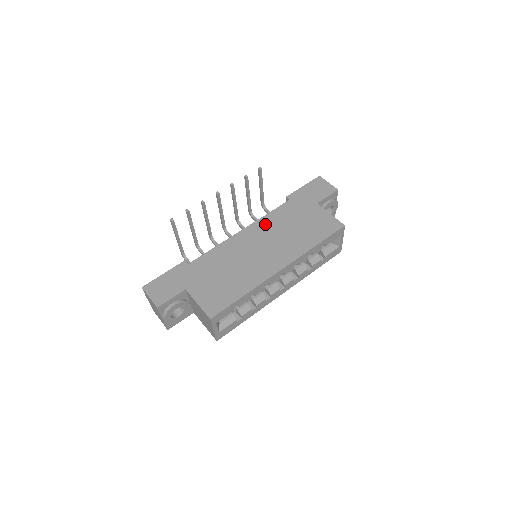
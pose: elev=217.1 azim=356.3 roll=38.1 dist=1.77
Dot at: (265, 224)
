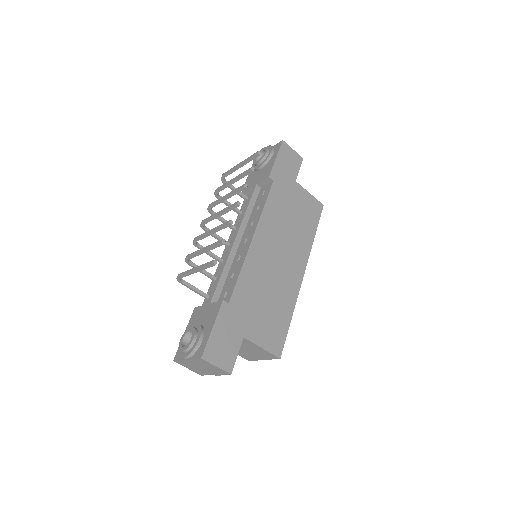
Dot at: (269, 222)
